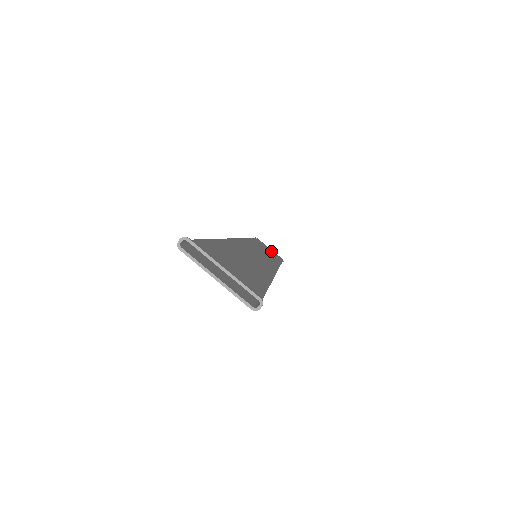
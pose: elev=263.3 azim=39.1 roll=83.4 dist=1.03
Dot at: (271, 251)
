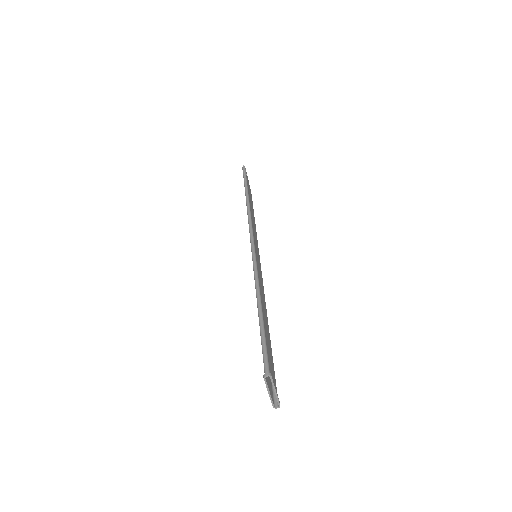
Dot at: occluded
